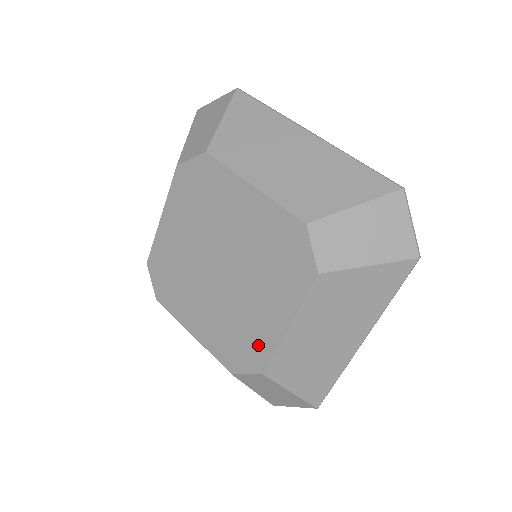
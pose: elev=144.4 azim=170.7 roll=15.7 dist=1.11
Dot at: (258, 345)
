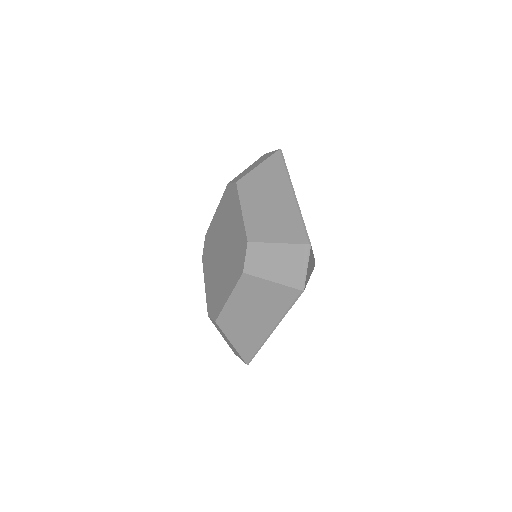
Dot at: (218, 303)
